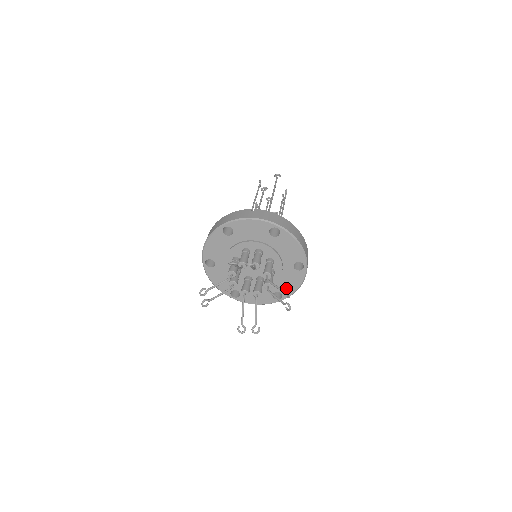
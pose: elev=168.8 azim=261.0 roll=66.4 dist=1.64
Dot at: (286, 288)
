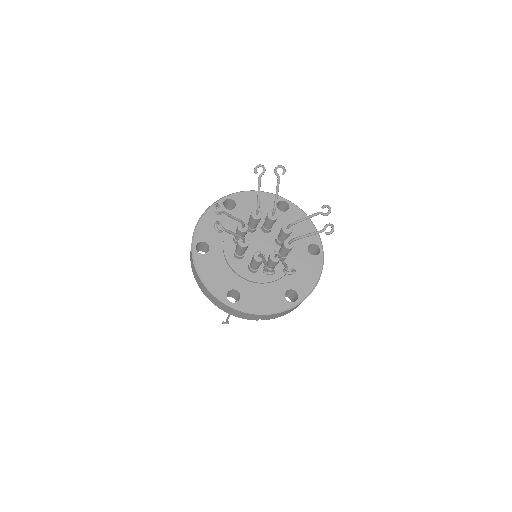
Dot at: (301, 283)
